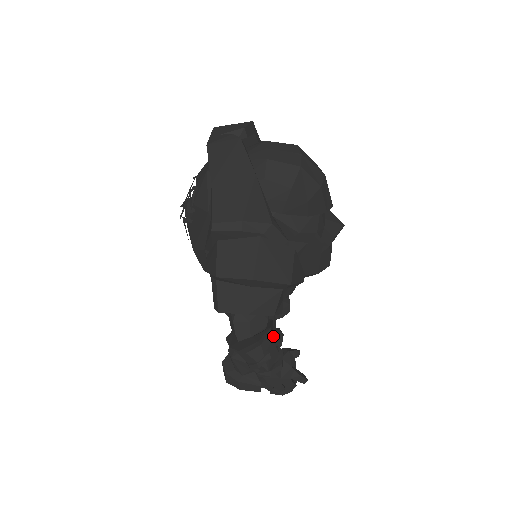
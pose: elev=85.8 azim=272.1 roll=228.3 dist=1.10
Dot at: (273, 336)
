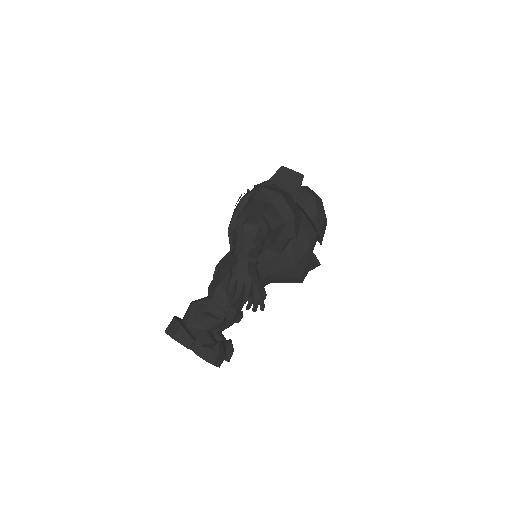
Dot at: (261, 246)
